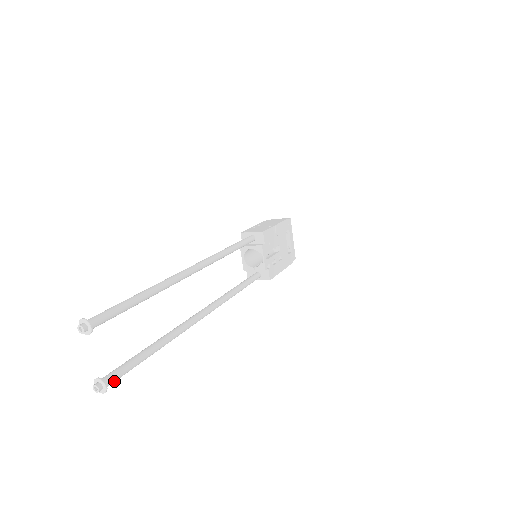
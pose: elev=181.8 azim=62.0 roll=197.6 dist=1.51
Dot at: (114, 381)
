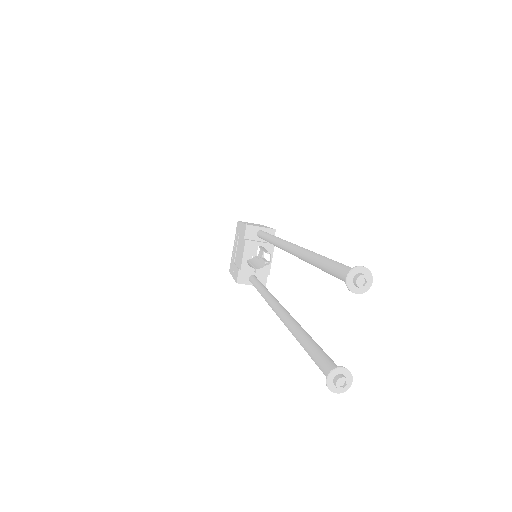
Dot at: occluded
